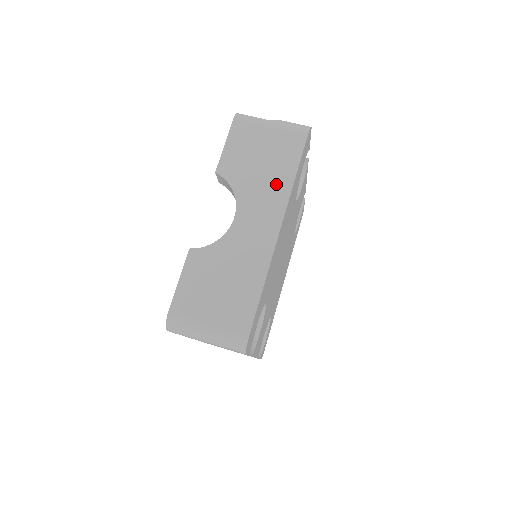
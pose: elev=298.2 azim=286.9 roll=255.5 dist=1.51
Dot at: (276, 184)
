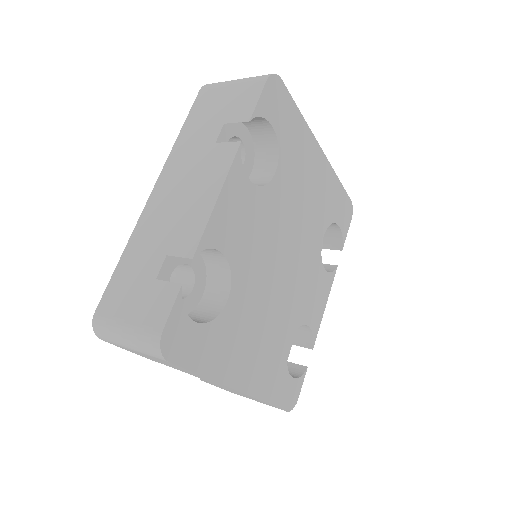
Dot at: occluded
